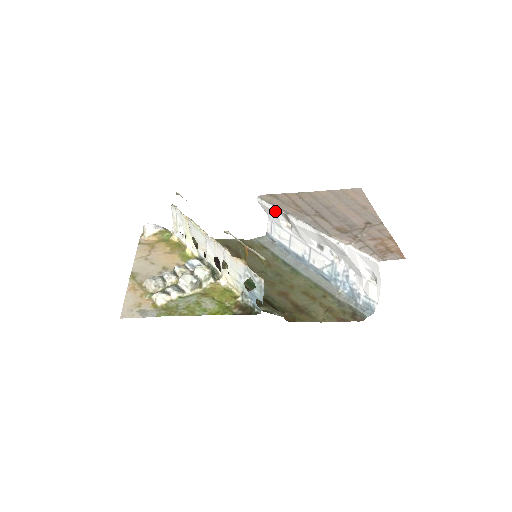
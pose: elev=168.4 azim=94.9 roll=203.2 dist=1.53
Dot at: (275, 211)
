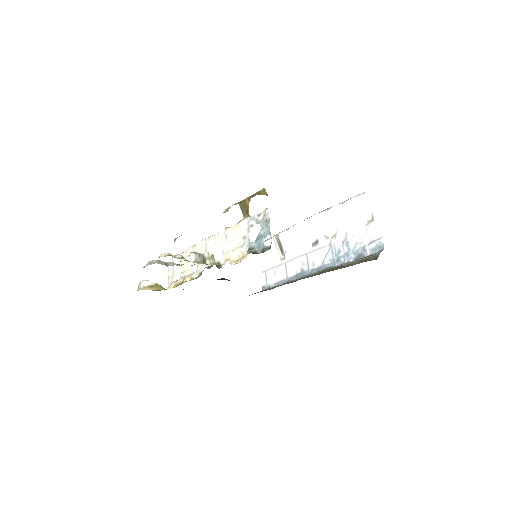
Dot at: occluded
